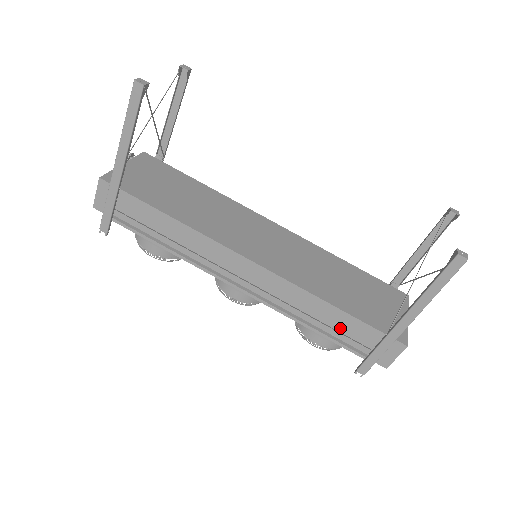
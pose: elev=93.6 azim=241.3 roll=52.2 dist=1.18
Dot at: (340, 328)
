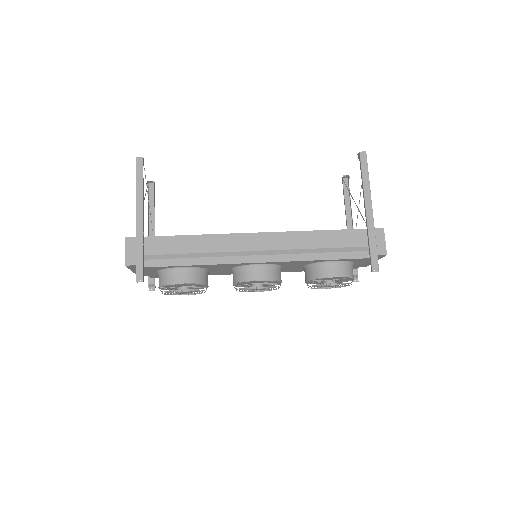
Dot at: (339, 244)
